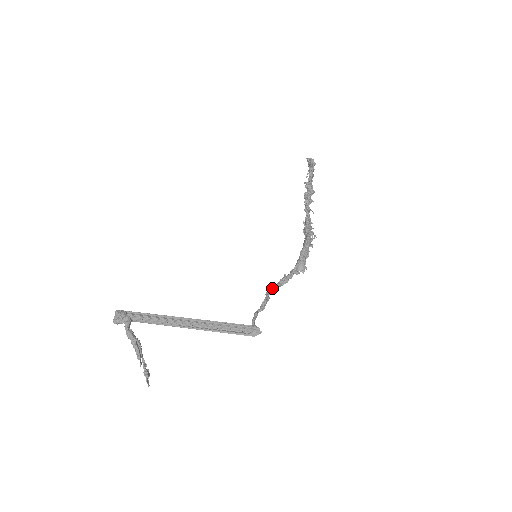
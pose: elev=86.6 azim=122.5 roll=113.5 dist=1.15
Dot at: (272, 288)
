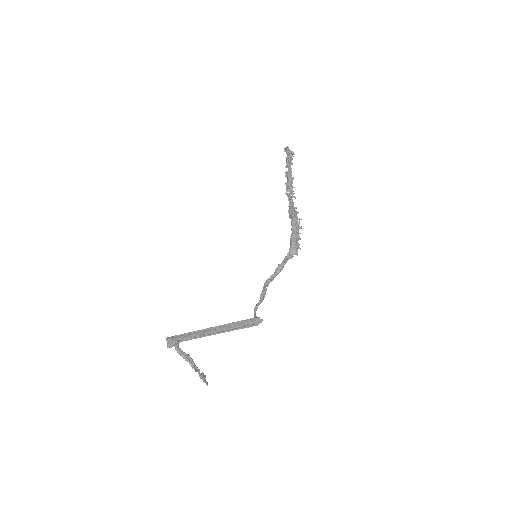
Dot at: (268, 280)
